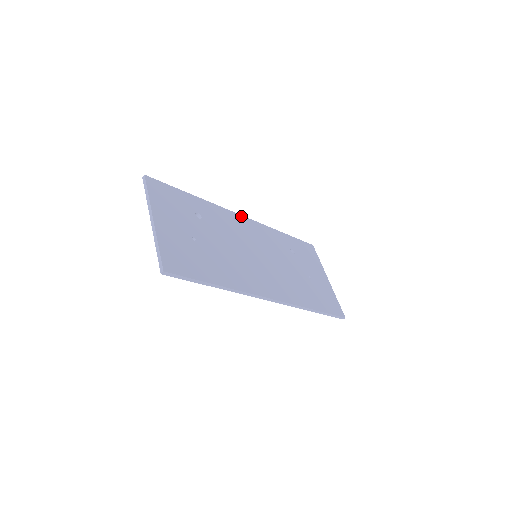
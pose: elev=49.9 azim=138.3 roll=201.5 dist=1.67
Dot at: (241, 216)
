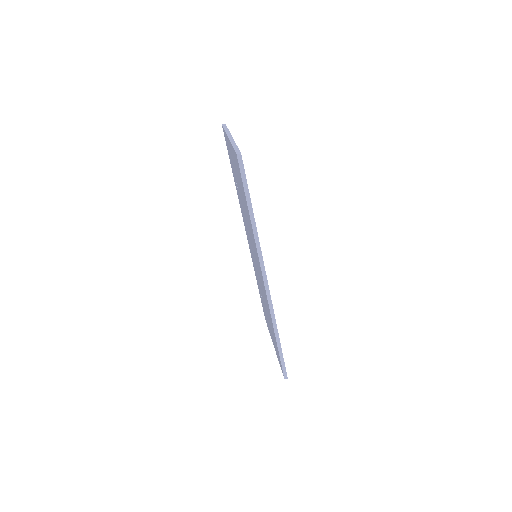
Dot at: occluded
